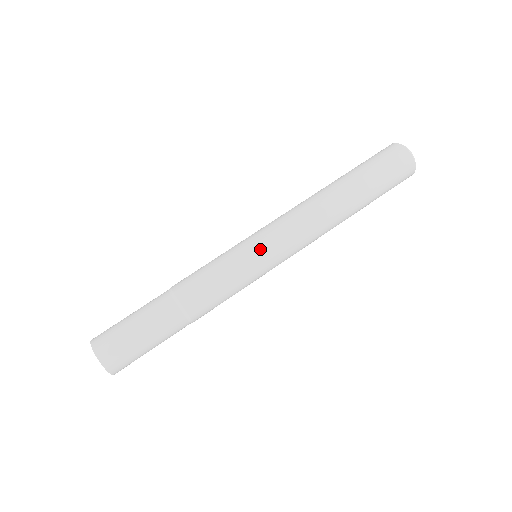
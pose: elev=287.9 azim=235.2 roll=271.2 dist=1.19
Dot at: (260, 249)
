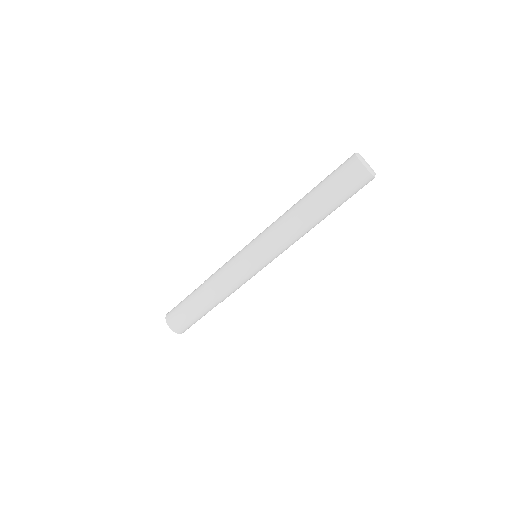
Dot at: (262, 265)
